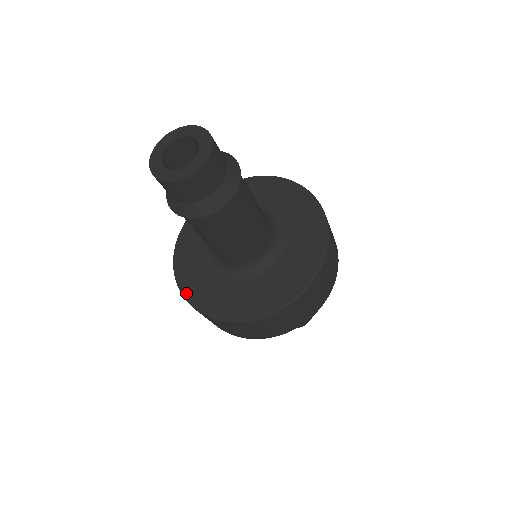
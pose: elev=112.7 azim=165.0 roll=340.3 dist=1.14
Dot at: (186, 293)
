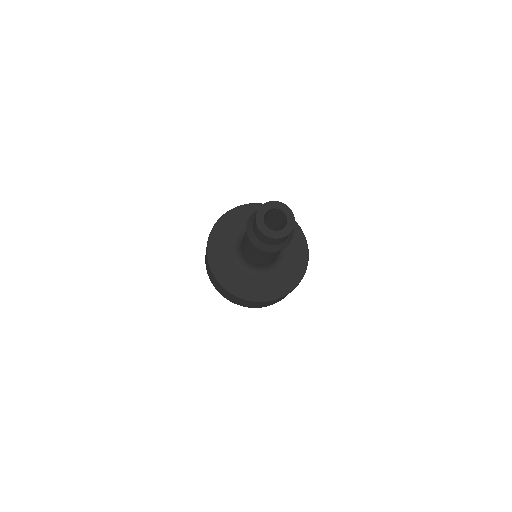
Dot at: (210, 247)
